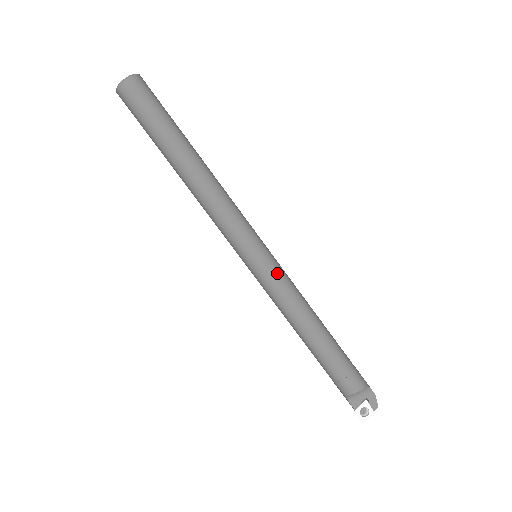
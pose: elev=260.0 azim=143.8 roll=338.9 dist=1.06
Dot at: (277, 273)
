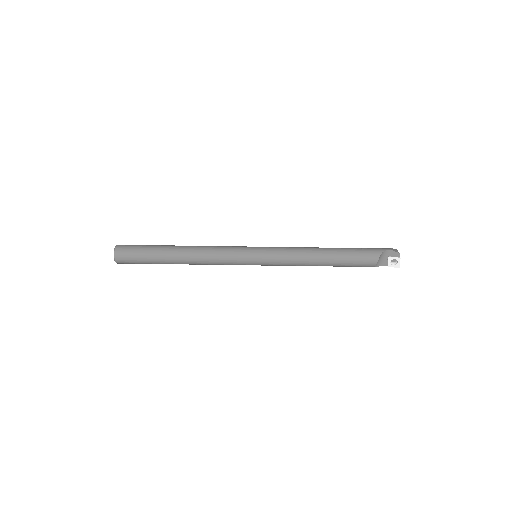
Dot at: (273, 258)
